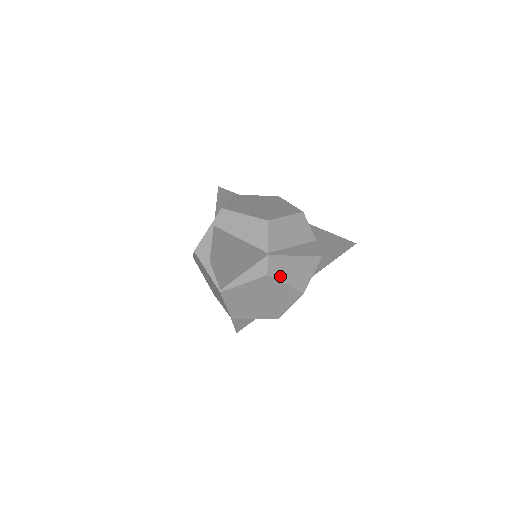
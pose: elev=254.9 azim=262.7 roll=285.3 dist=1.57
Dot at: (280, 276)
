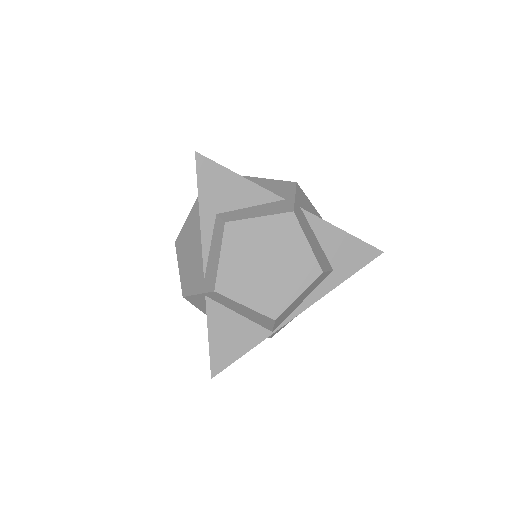
Dot at: (284, 326)
